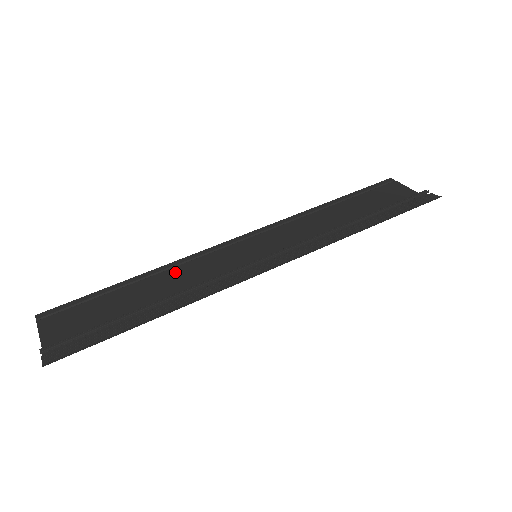
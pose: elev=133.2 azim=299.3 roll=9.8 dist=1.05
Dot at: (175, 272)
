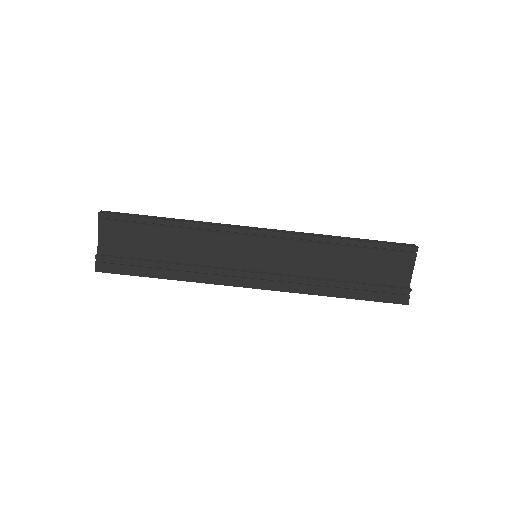
Dot at: (197, 236)
